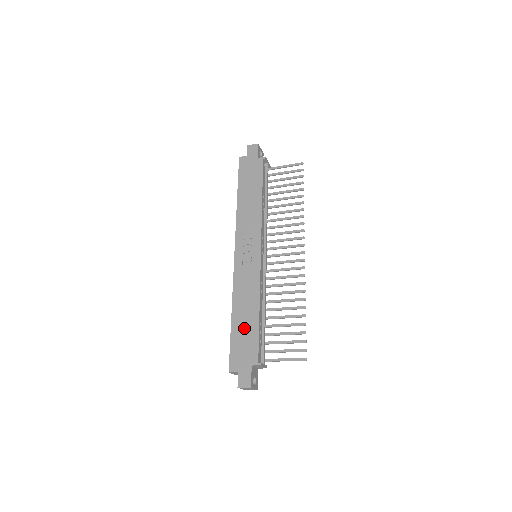
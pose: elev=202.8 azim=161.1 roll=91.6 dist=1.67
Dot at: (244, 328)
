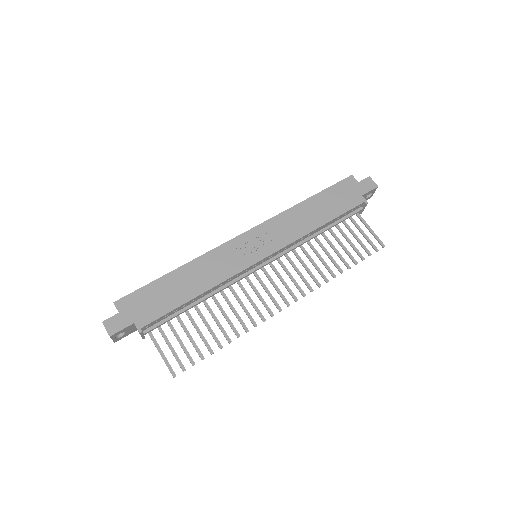
Dot at: (170, 290)
